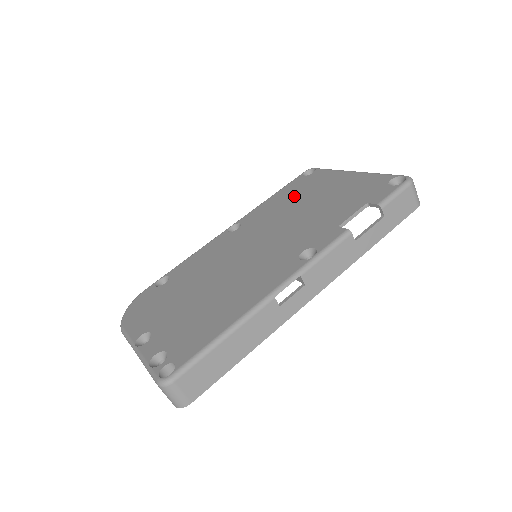
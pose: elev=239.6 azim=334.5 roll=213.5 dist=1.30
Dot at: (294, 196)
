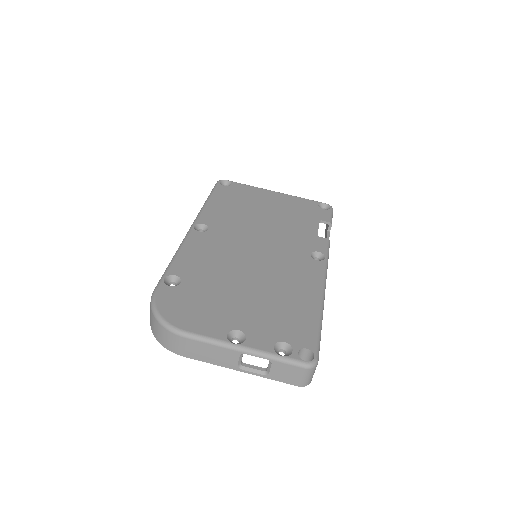
Dot at: (239, 204)
